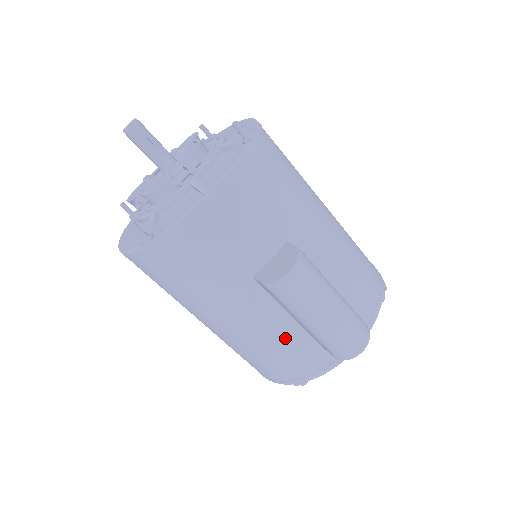
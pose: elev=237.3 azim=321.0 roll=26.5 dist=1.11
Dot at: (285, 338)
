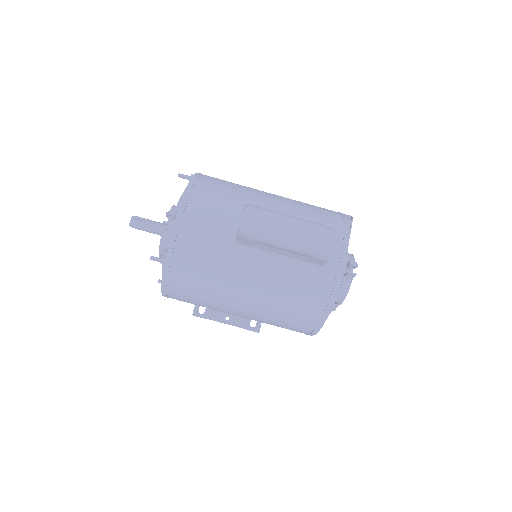
Dot at: (289, 275)
